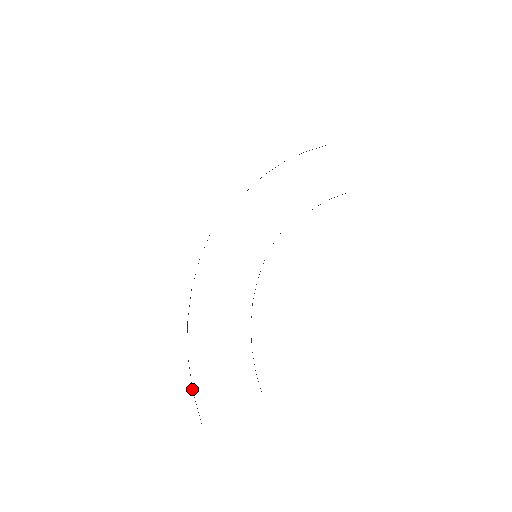
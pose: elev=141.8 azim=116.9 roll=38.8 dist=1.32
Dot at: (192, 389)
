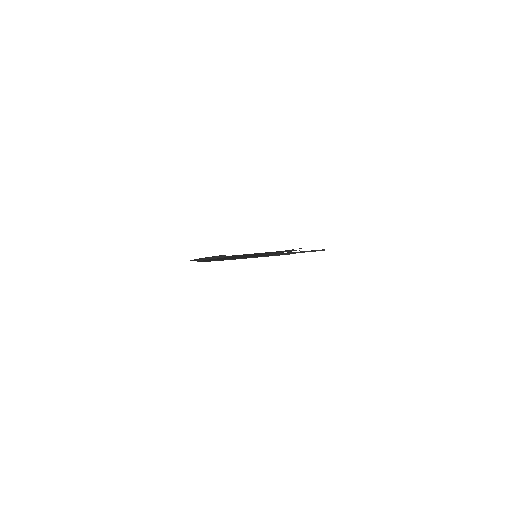
Dot at: (209, 258)
